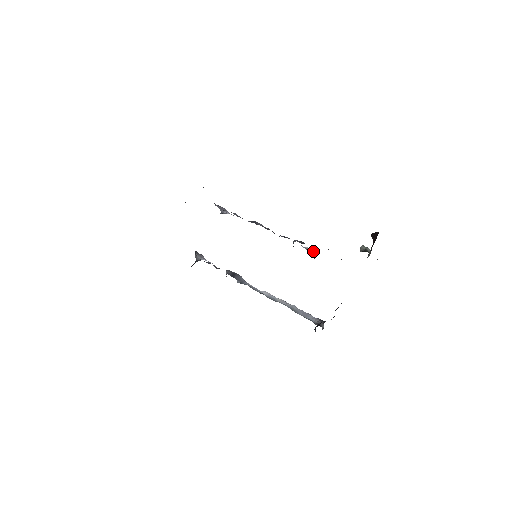
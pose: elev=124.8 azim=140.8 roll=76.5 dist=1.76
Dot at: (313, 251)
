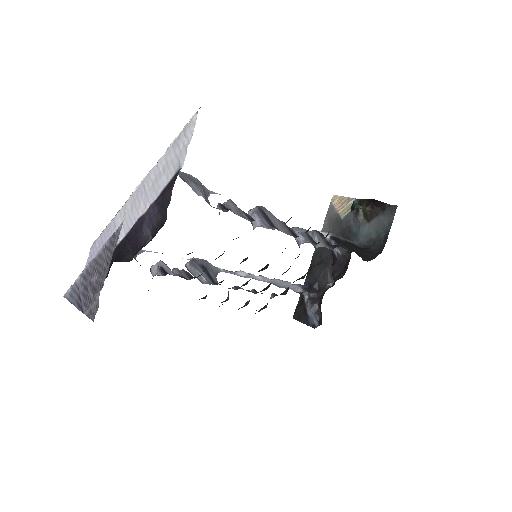
Dot at: (339, 254)
